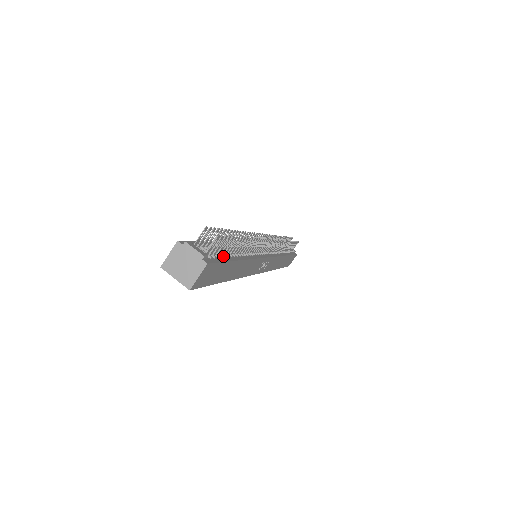
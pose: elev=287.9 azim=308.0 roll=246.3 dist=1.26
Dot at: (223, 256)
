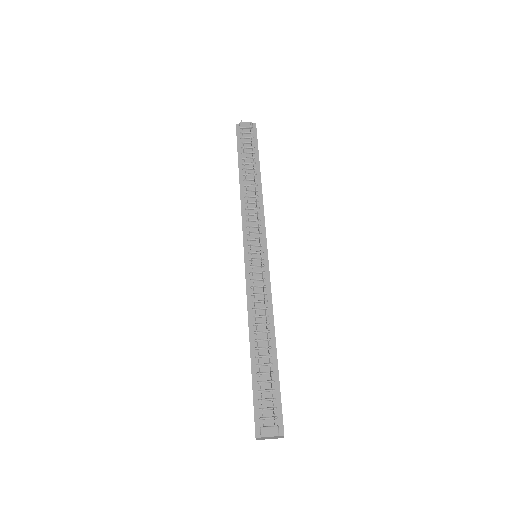
Dot at: (272, 383)
